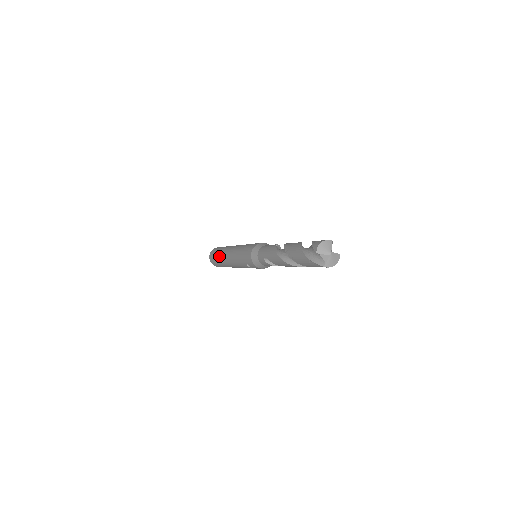
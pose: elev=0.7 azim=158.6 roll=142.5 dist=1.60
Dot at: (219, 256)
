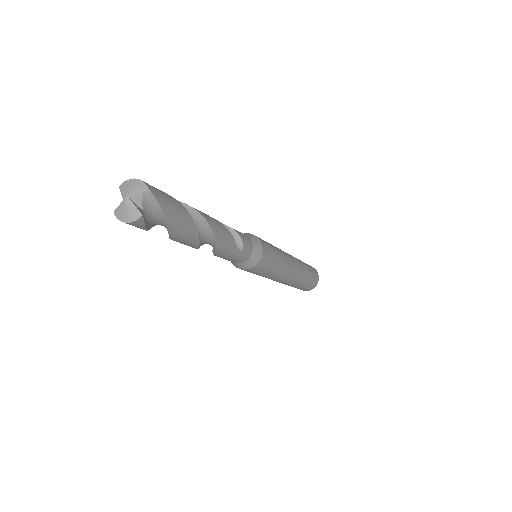
Dot at: occluded
